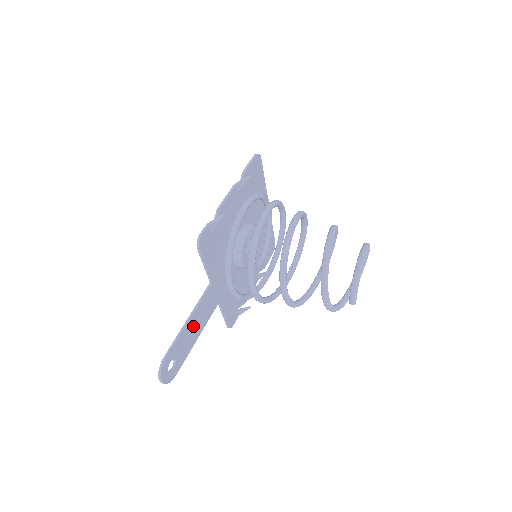
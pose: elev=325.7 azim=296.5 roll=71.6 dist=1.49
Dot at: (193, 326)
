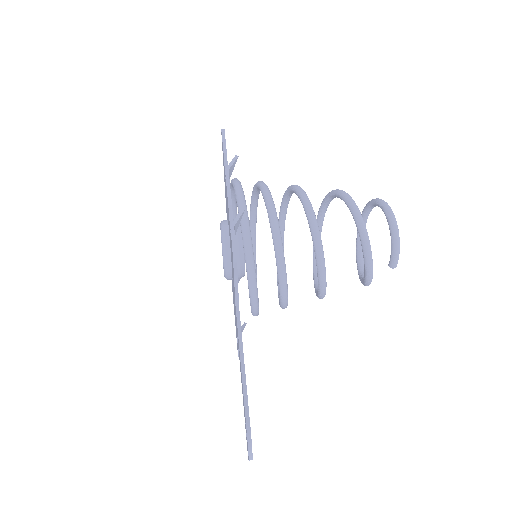
Dot at: occluded
